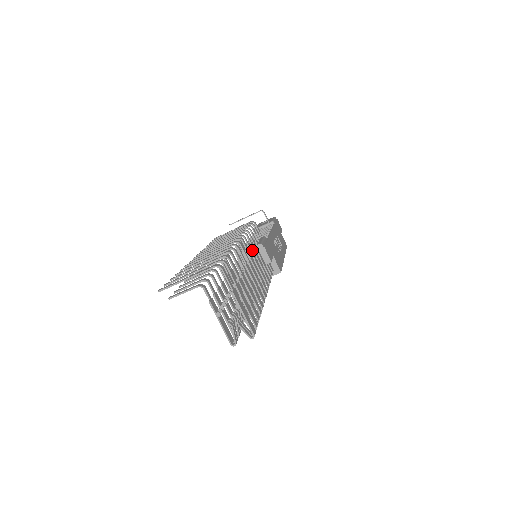
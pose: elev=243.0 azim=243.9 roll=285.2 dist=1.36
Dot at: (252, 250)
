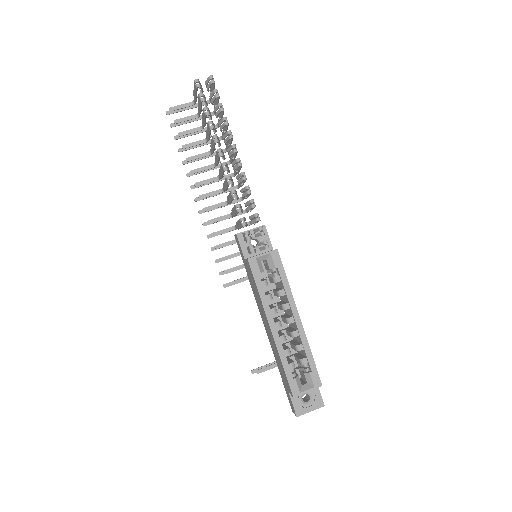
Dot at: occluded
